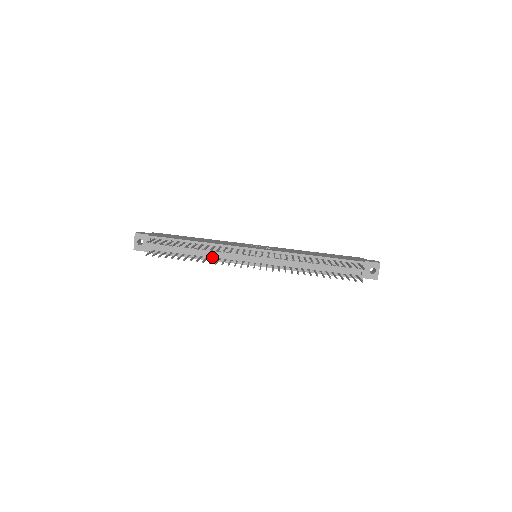
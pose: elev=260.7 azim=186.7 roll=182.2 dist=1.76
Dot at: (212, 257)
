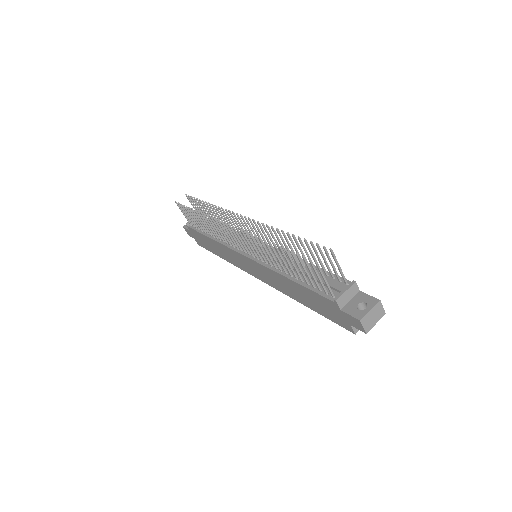
Dot at: (221, 240)
